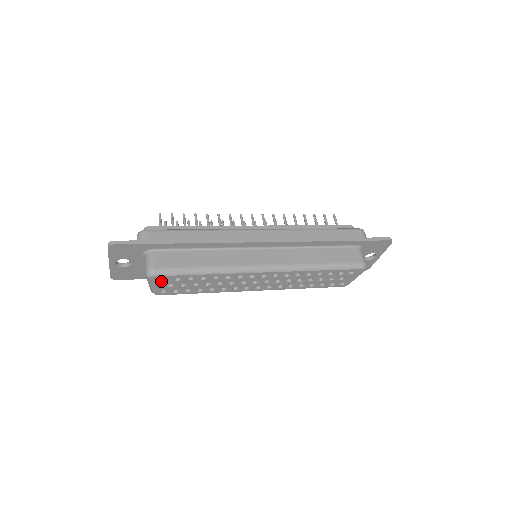
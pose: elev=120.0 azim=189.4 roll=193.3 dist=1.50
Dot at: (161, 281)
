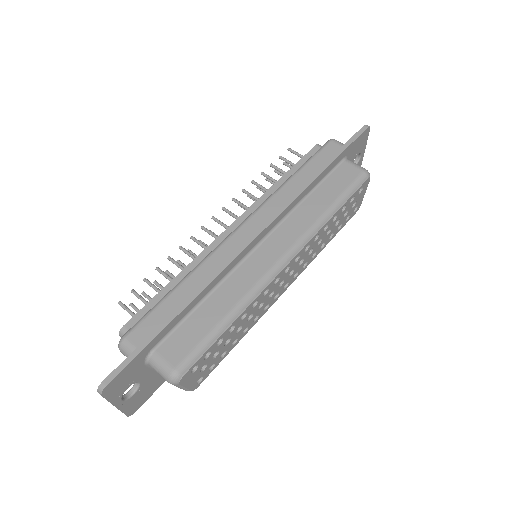
Dot at: (192, 374)
